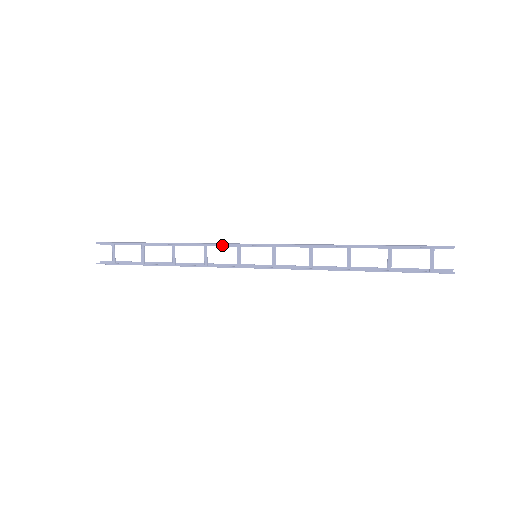
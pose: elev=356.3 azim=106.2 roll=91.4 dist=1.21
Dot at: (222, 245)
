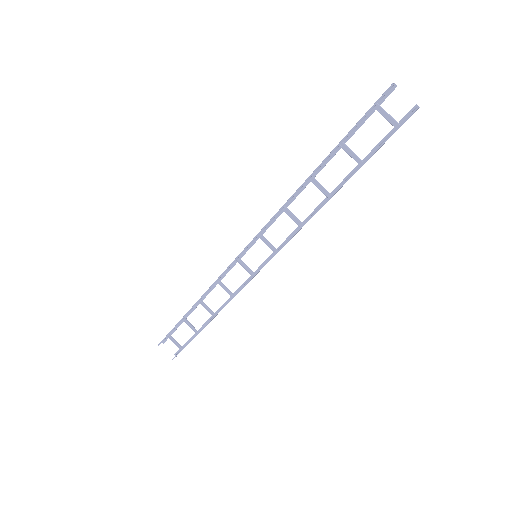
Dot at: (228, 270)
